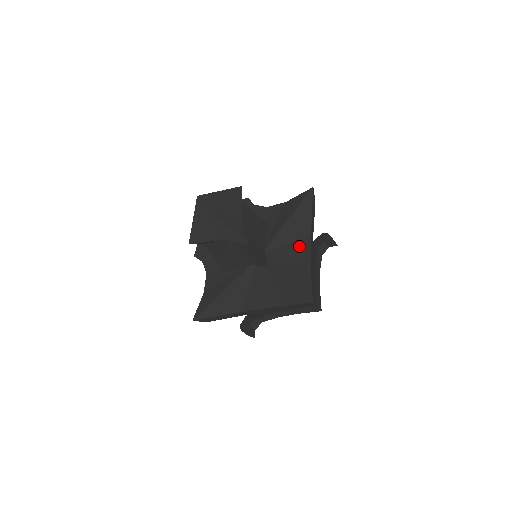
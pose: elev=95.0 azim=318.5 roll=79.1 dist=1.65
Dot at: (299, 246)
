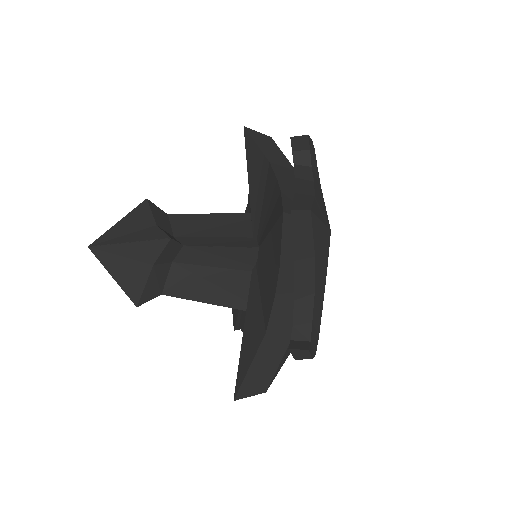
Dot at: (267, 188)
